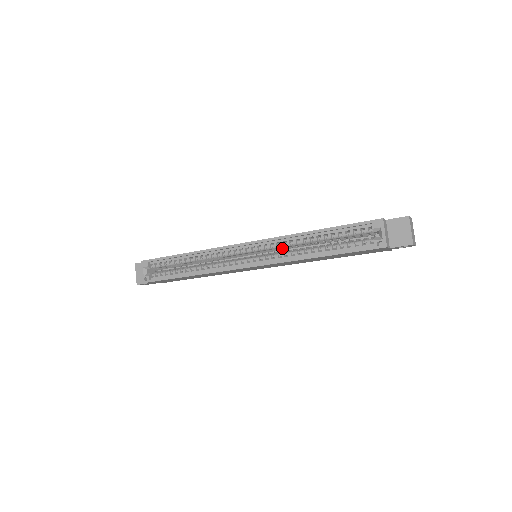
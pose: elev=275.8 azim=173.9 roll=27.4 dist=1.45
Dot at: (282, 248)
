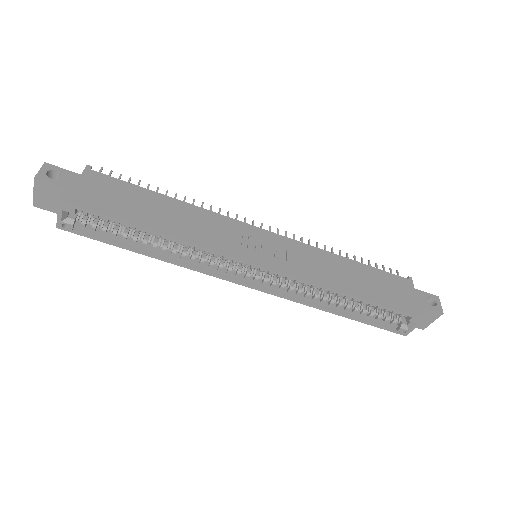
Dot at: occluded
